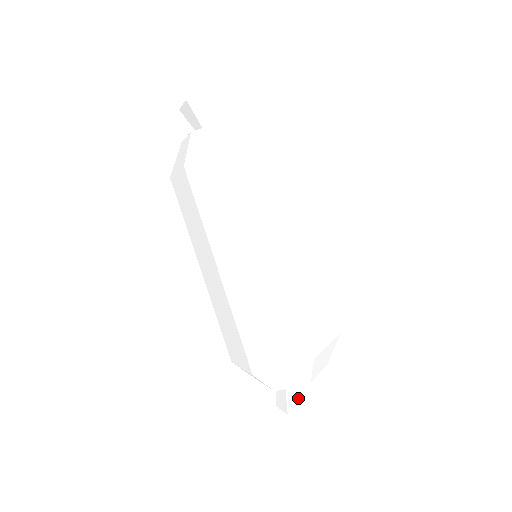
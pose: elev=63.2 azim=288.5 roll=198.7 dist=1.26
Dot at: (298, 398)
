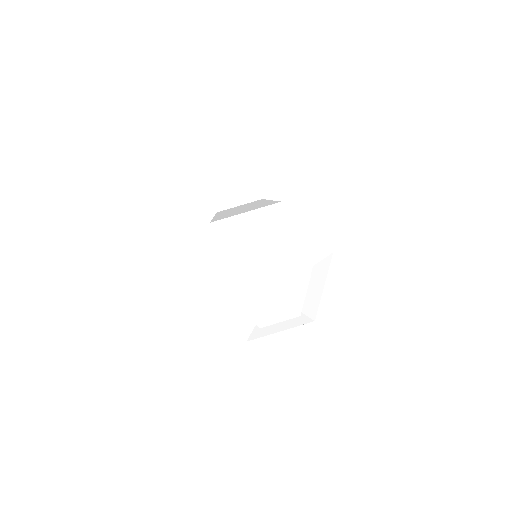
Dot at: occluded
